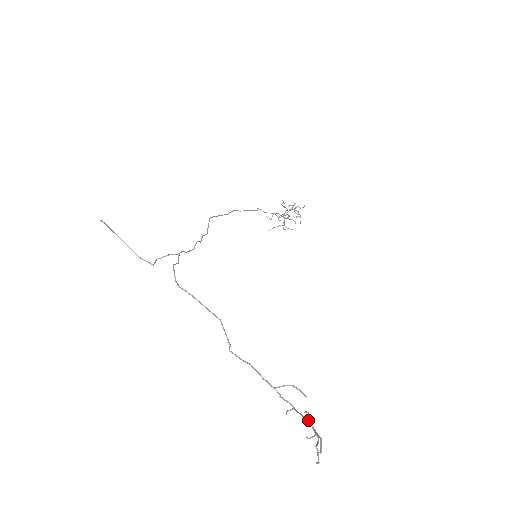
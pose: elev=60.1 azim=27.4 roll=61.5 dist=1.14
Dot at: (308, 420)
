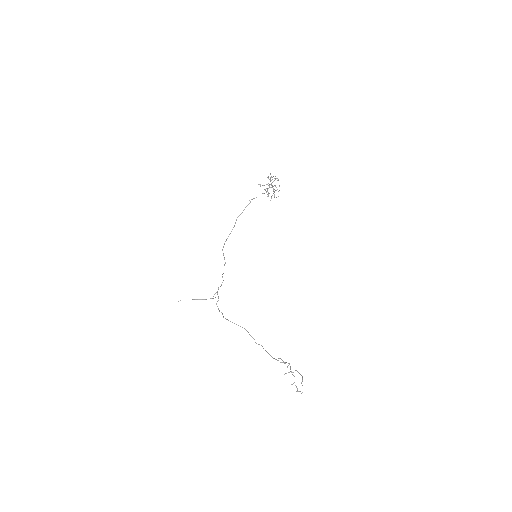
Dot at: occluded
